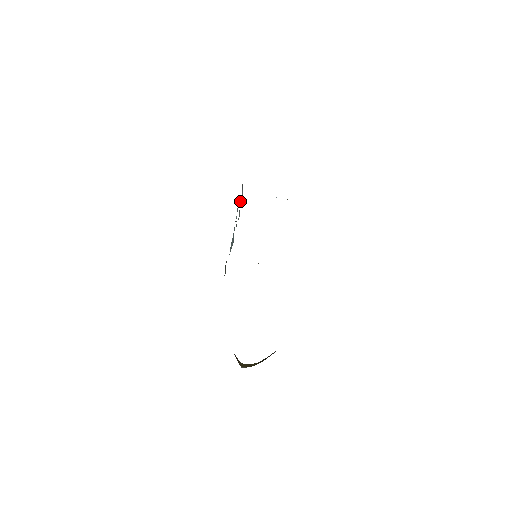
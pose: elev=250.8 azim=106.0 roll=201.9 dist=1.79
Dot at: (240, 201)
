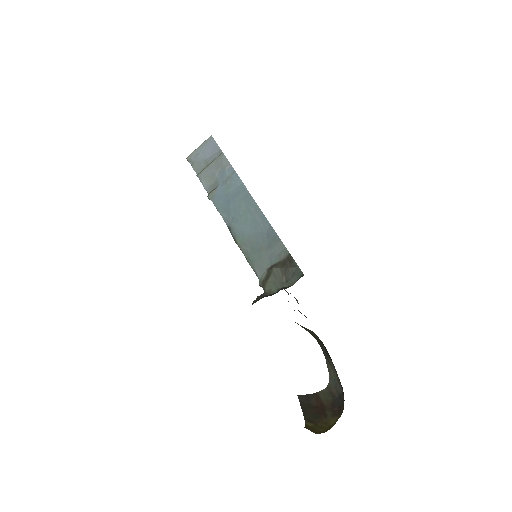
Dot at: (214, 162)
